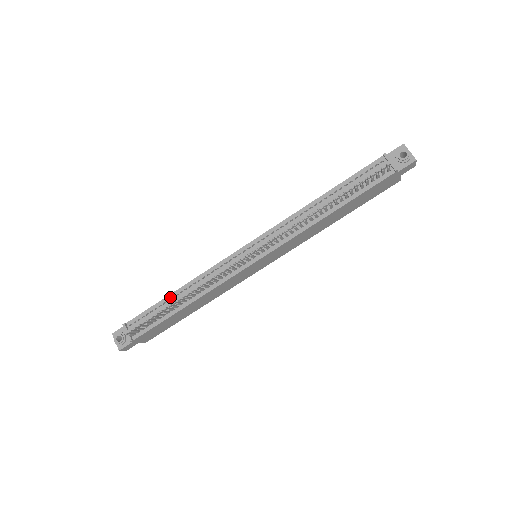
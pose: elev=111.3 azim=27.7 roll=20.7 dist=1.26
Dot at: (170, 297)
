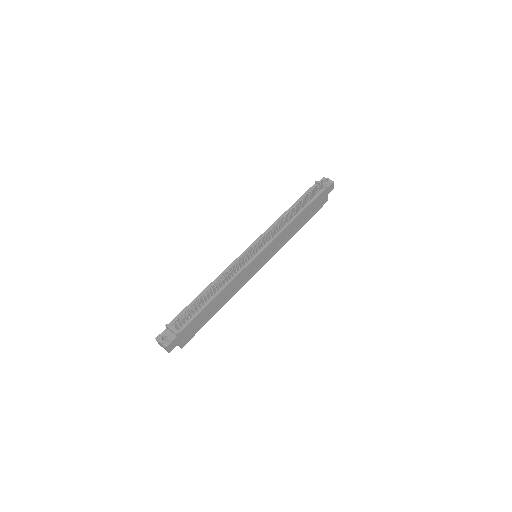
Dot at: (201, 295)
